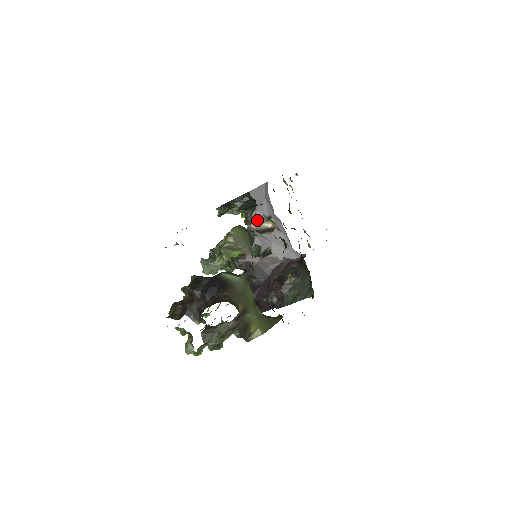
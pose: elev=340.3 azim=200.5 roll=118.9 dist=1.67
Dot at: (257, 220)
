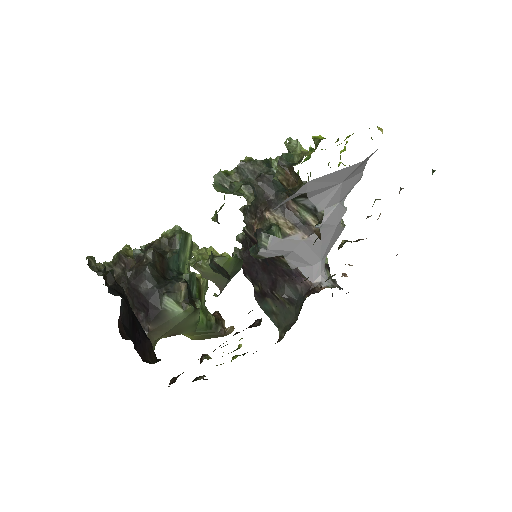
Dot at: (302, 206)
